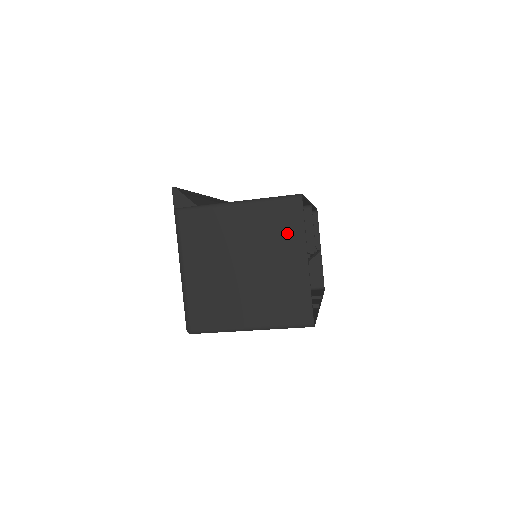
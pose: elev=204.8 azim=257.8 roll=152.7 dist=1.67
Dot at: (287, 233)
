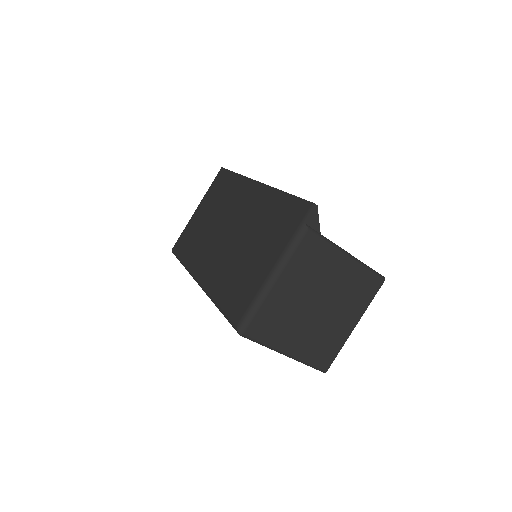
Dot at: (359, 299)
